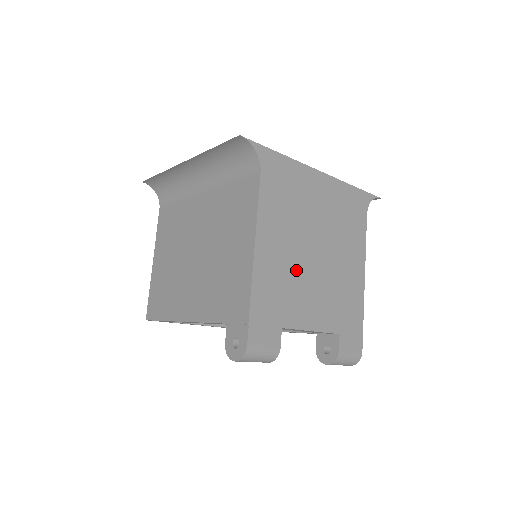
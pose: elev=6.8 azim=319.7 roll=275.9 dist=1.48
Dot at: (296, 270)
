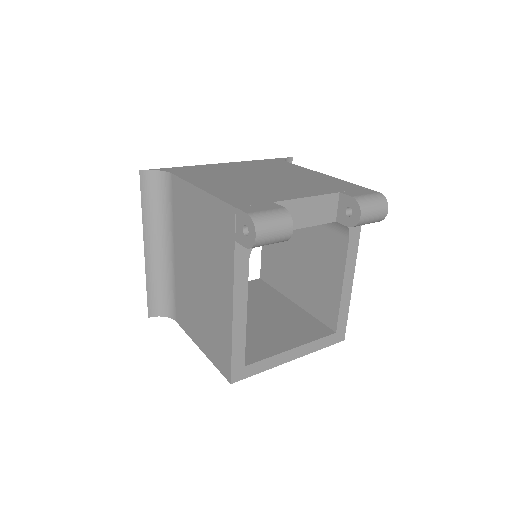
Dot at: (253, 186)
